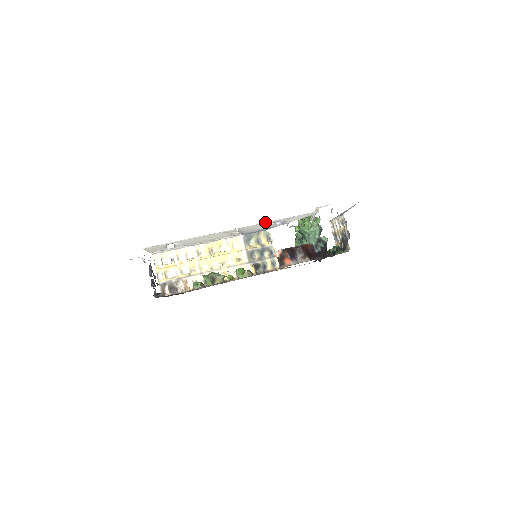
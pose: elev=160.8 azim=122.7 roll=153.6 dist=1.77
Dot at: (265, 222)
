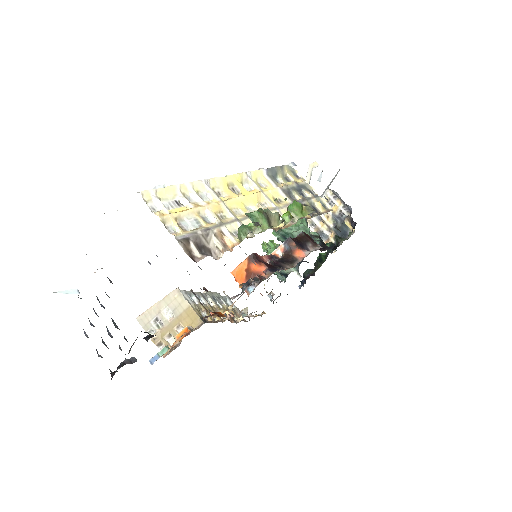
Dot at: occluded
